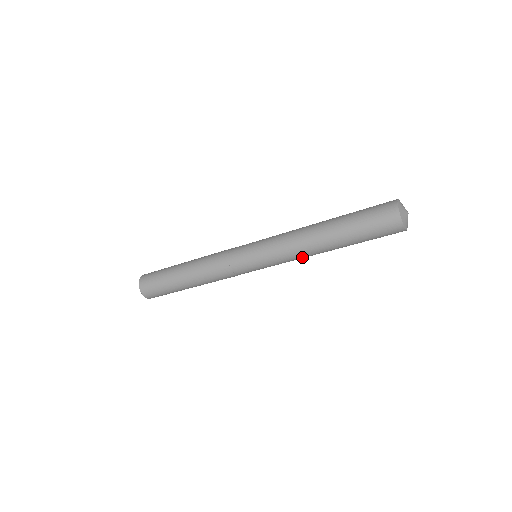
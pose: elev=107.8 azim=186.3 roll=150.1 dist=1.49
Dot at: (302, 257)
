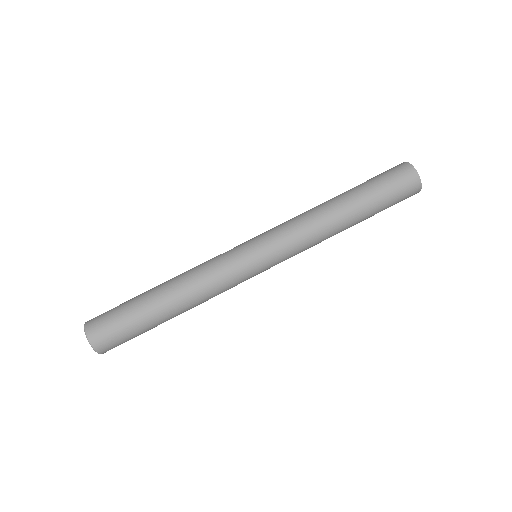
Dot at: (316, 244)
